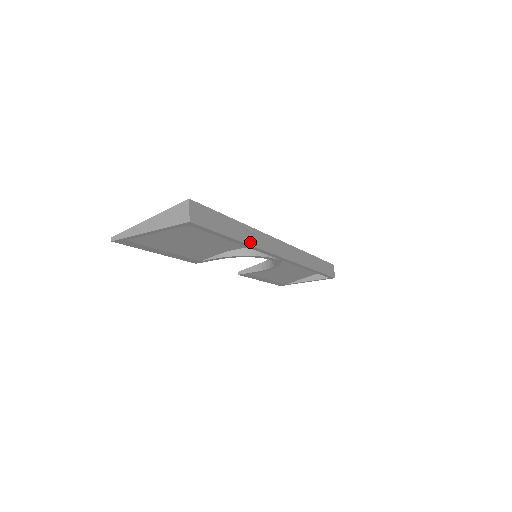
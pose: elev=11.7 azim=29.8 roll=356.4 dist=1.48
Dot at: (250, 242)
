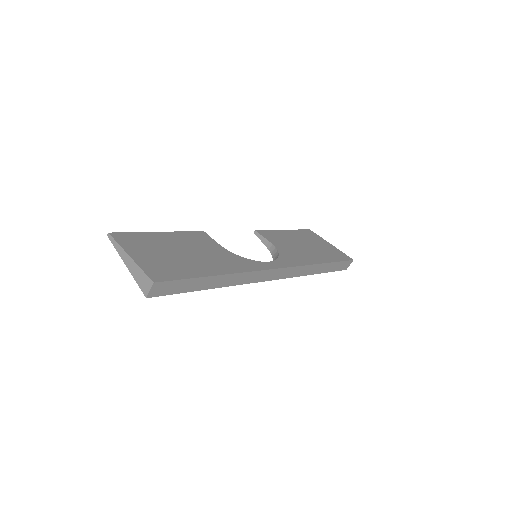
Dot at: (225, 285)
